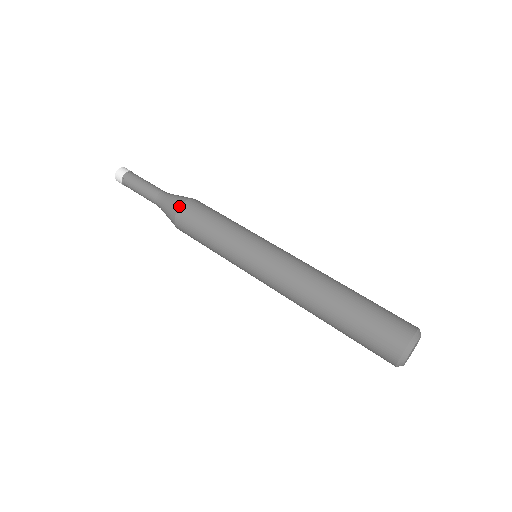
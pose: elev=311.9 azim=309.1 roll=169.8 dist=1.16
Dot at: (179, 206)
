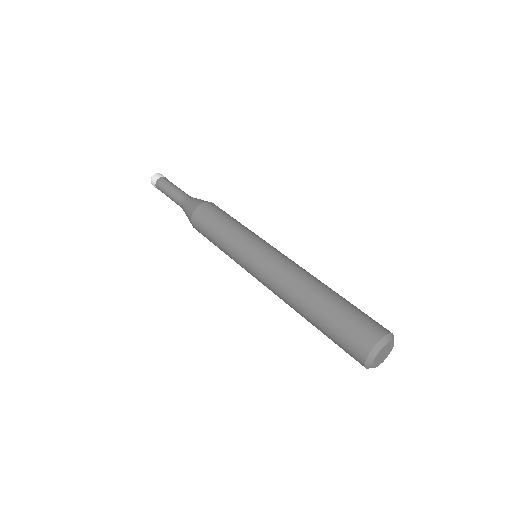
Dot at: (191, 218)
